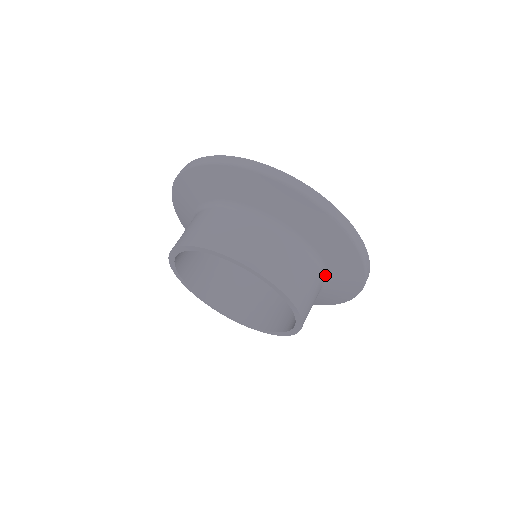
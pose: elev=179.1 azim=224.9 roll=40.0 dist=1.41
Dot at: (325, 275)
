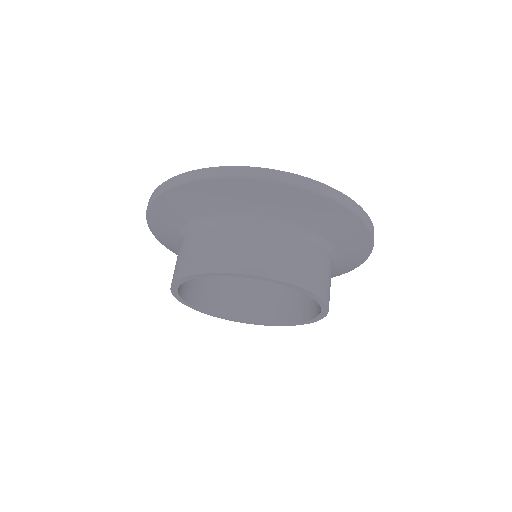
Dot at: occluded
